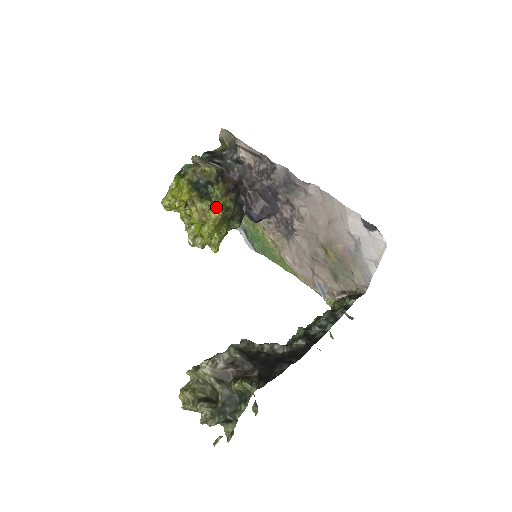
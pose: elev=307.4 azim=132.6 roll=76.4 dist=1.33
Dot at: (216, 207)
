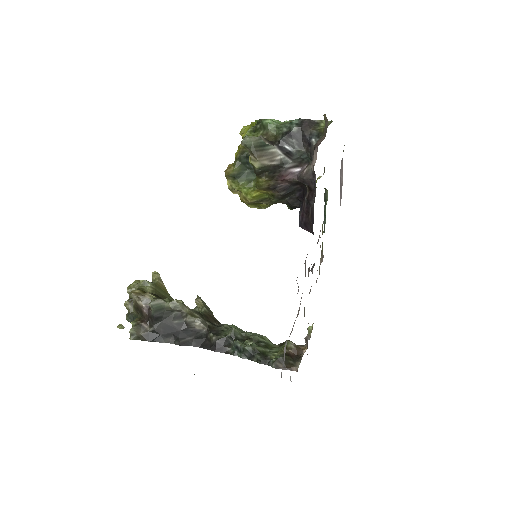
Dot at: (245, 194)
